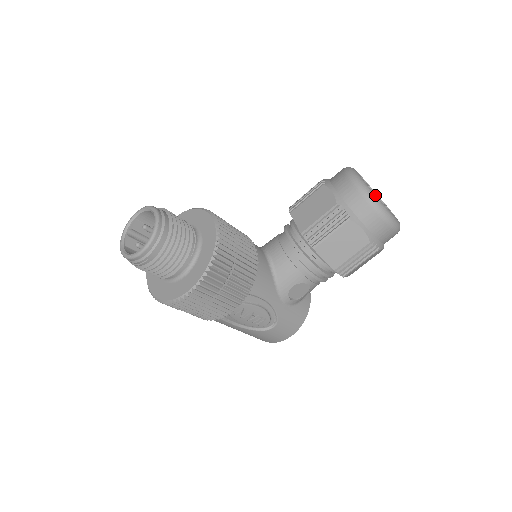
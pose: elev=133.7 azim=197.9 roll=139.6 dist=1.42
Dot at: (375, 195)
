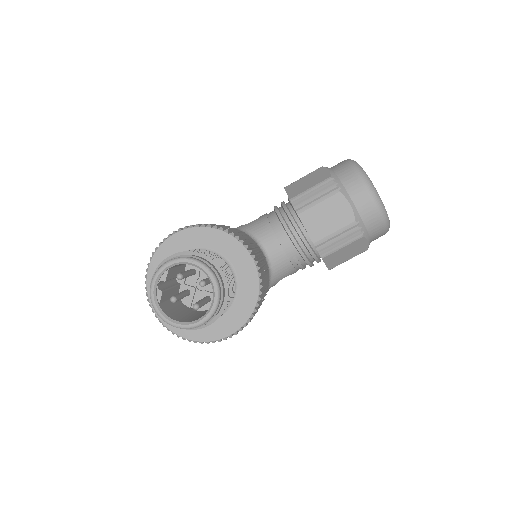
Dot at: (386, 211)
